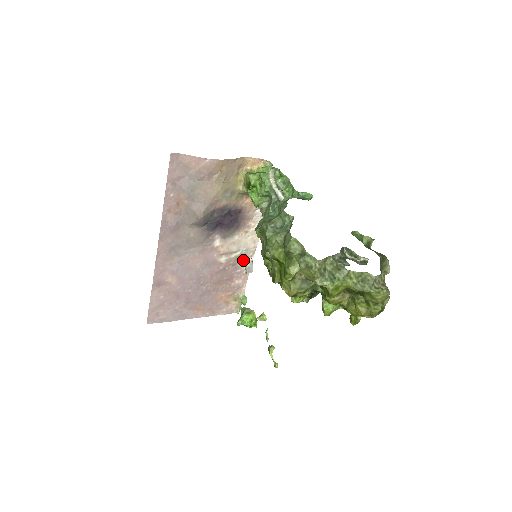
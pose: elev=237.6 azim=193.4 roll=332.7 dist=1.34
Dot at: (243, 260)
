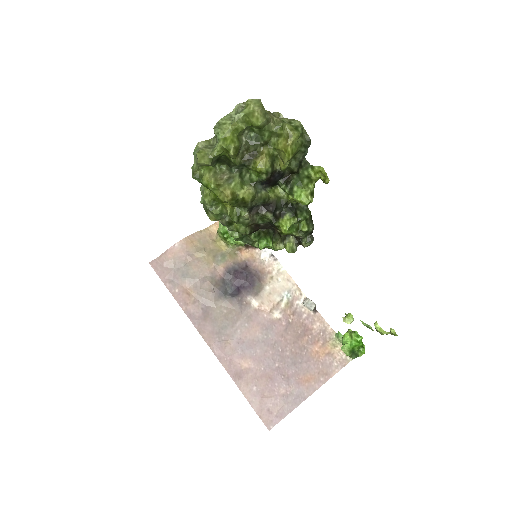
Dot at: (298, 304)
